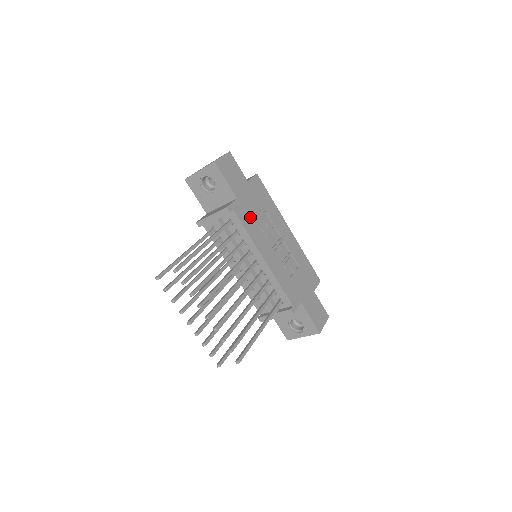
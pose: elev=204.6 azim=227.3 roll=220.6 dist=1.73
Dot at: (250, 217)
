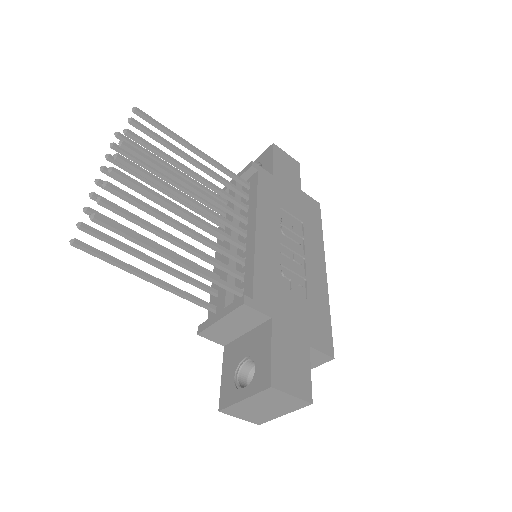
Dot at: (275, 197)
